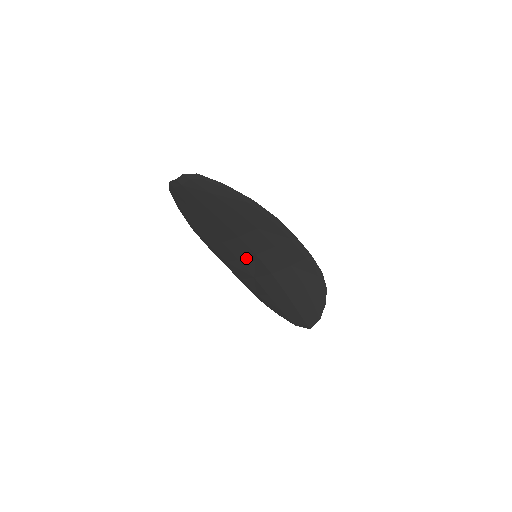
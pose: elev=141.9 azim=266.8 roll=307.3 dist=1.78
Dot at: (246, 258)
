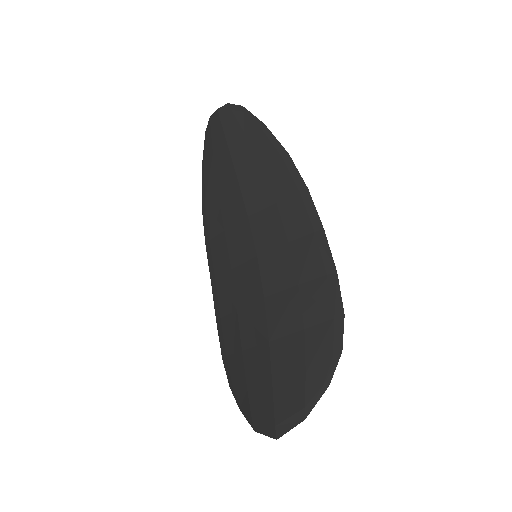
Dot at: (242, 265)
